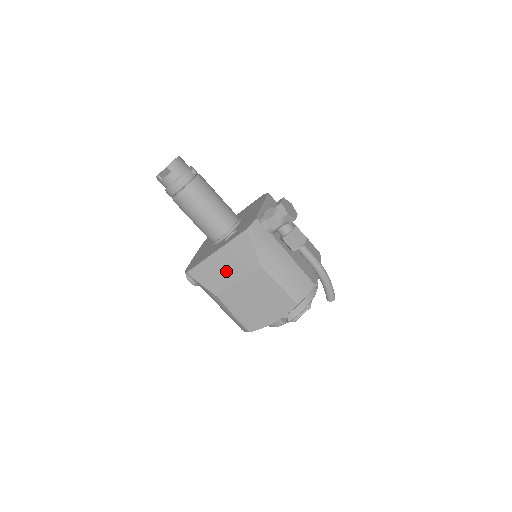
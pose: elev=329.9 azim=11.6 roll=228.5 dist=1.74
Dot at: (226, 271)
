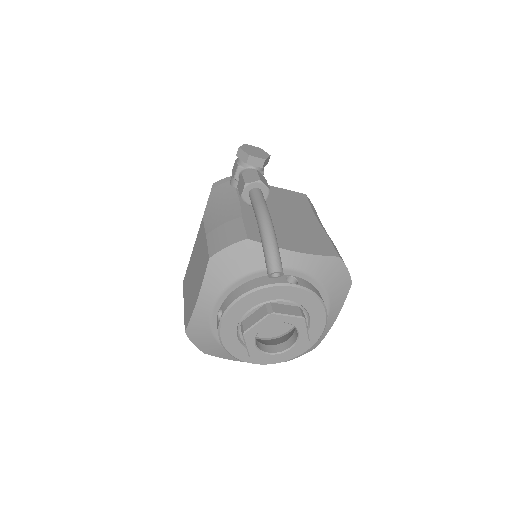
Dot at: occluded
